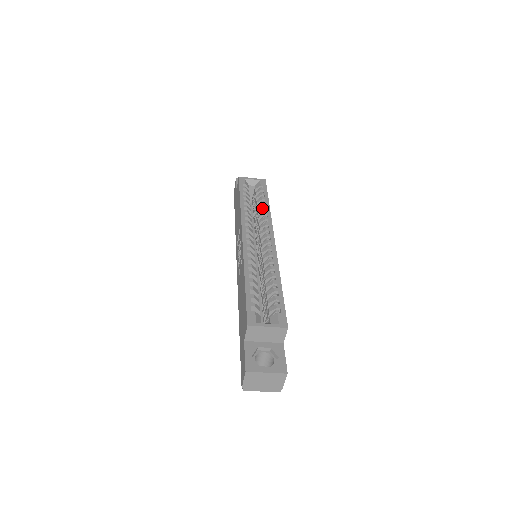
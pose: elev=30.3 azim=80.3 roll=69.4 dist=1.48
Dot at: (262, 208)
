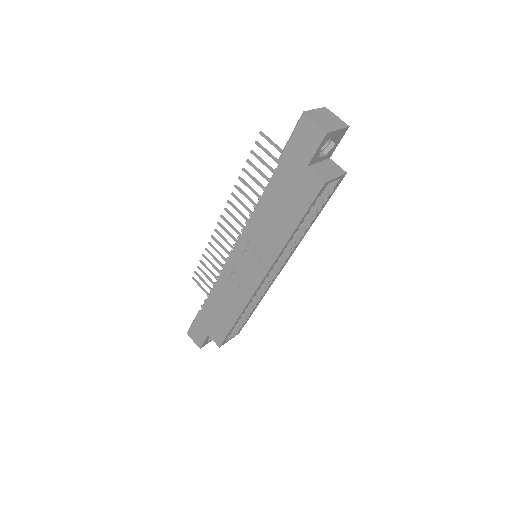
Dot at: (304, 231)
